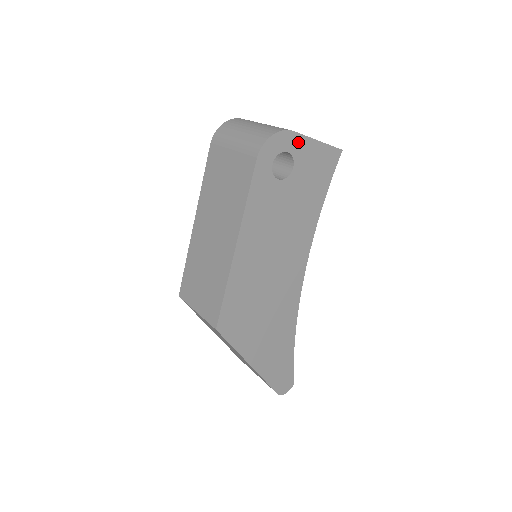
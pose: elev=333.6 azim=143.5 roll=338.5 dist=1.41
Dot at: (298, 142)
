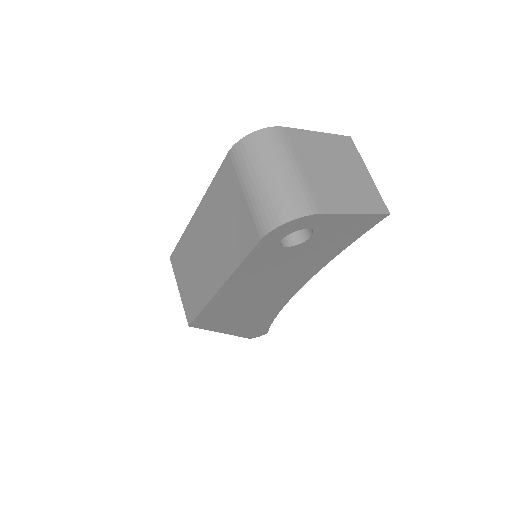
Dot at: (326, 219)
